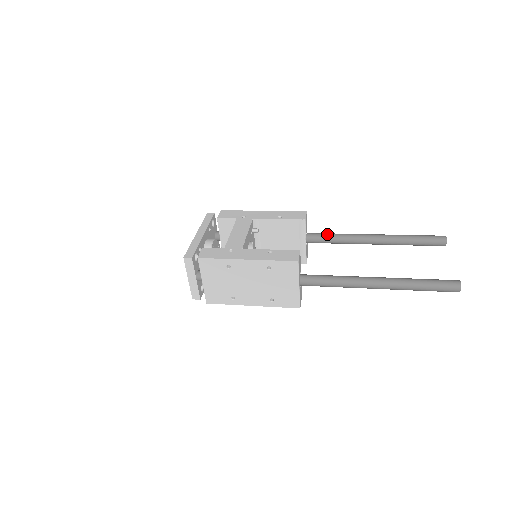
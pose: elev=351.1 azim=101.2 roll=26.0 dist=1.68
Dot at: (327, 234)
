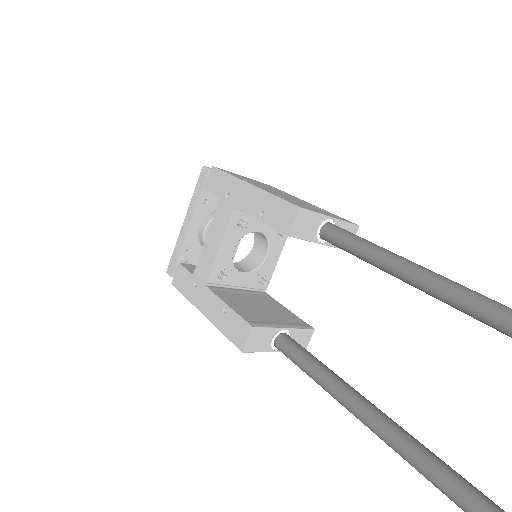
Dot at: (347, 244)
